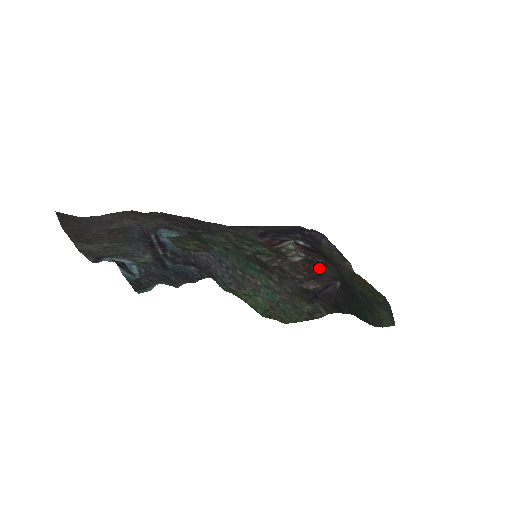
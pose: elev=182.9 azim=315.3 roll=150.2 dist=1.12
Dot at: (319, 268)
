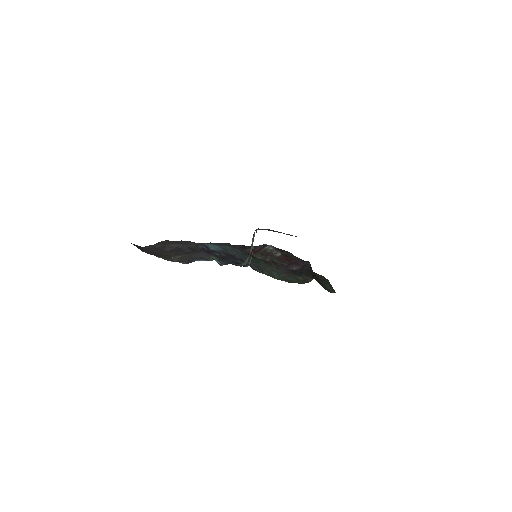
Dot at: (293, 258)
